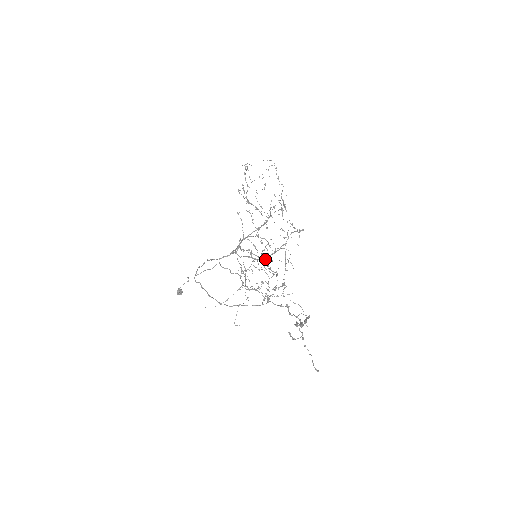
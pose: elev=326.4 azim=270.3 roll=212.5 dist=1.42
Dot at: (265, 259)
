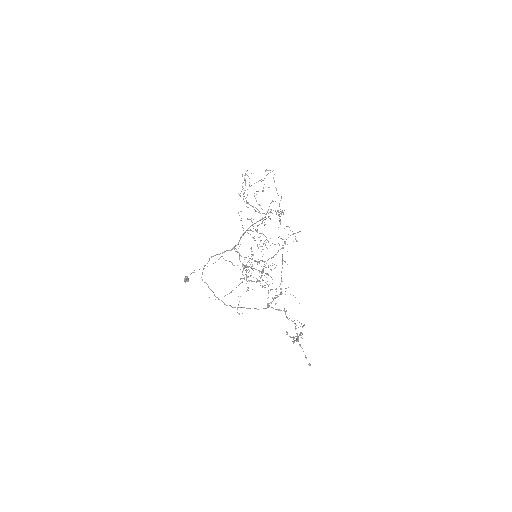
Dot at: (266, 274)
